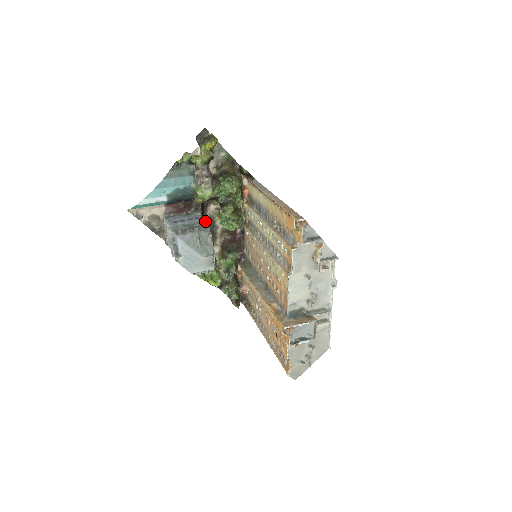
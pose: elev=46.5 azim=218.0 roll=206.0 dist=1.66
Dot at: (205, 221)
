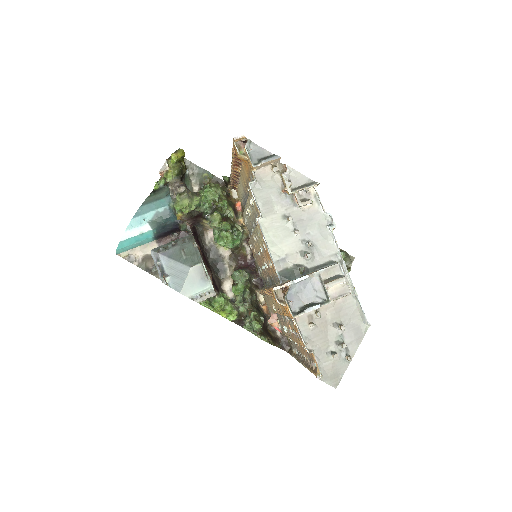
Dot at: (190, 235)
